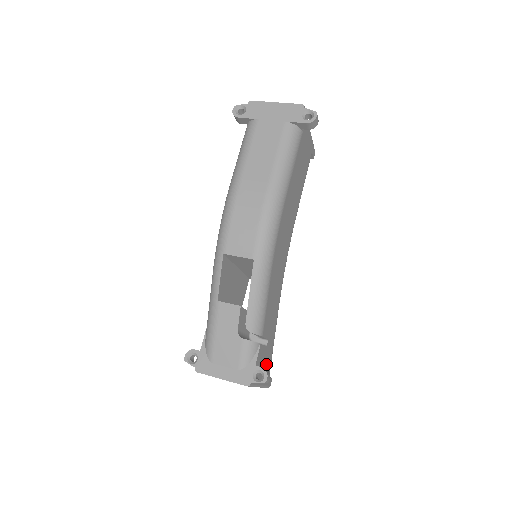
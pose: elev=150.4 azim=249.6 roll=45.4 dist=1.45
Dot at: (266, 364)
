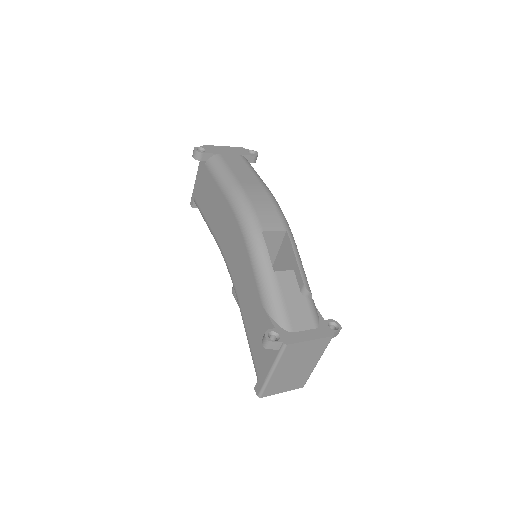
Dot at: occluded
